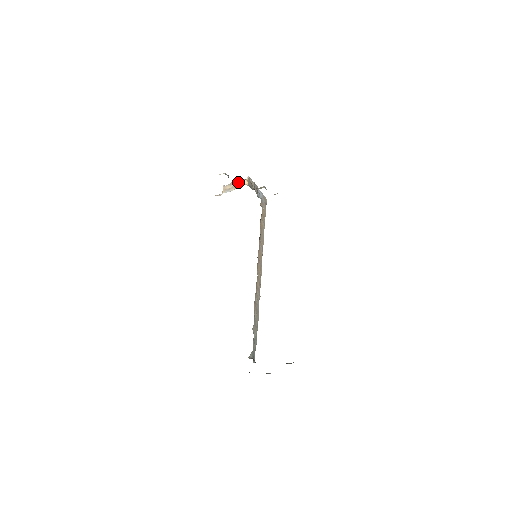
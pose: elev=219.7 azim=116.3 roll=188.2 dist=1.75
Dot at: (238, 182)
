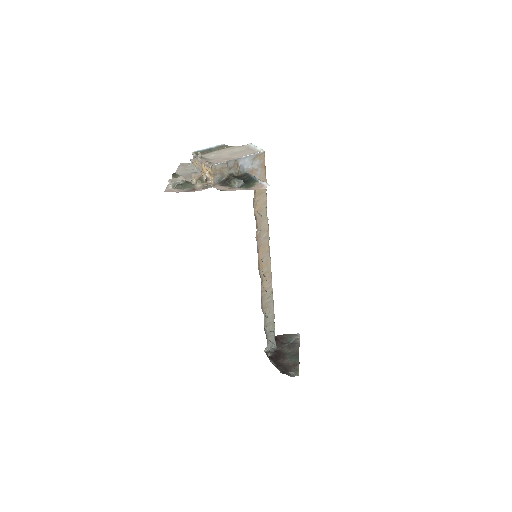
Dot at: (203, 166)
